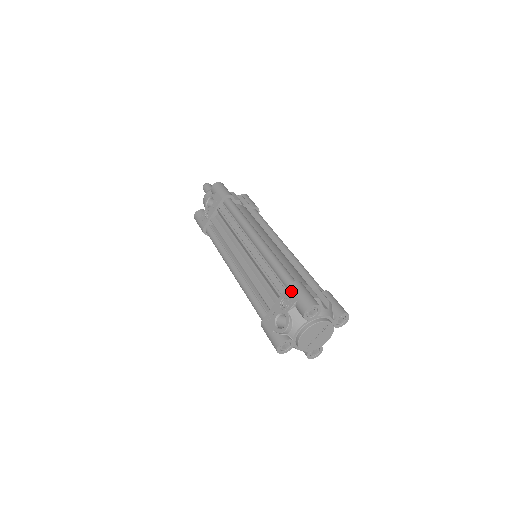
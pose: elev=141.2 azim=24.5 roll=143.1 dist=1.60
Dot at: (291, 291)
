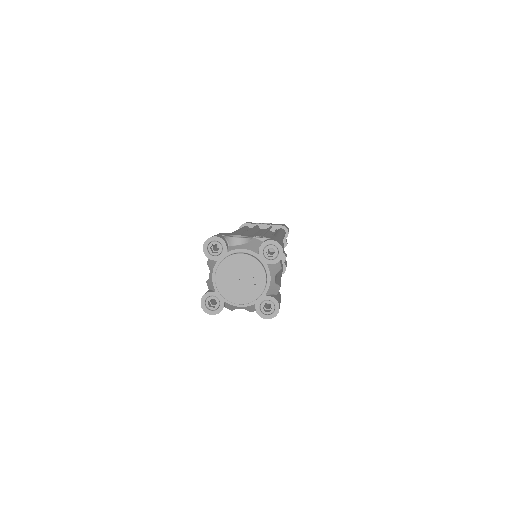
Dot at: (274, 237)
